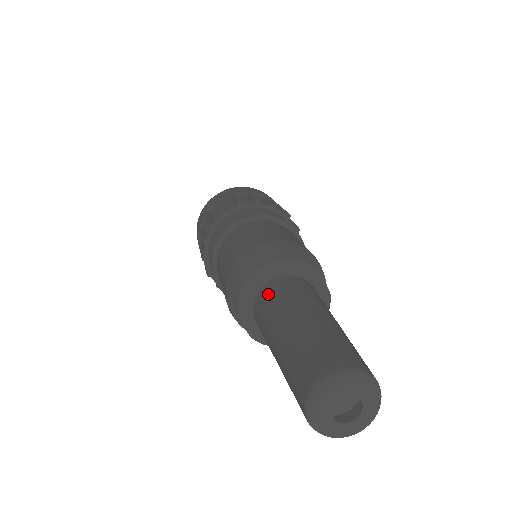
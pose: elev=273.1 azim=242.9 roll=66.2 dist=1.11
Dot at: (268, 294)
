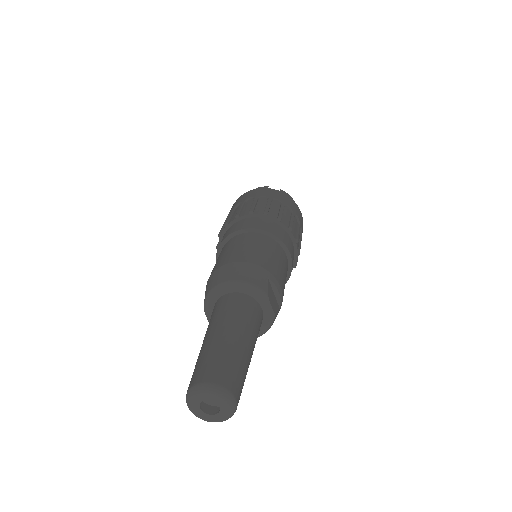
Dot at: (219, 305)
